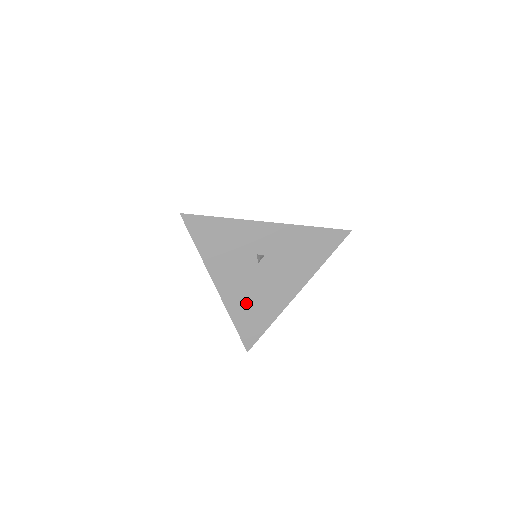
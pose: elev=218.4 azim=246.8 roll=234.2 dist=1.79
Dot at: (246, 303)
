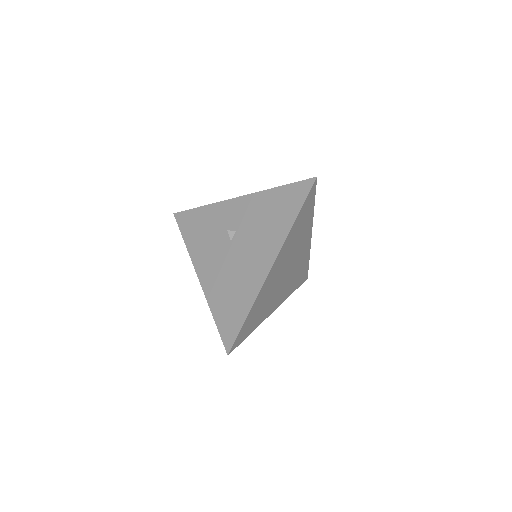
Dot at: (223, 289)
